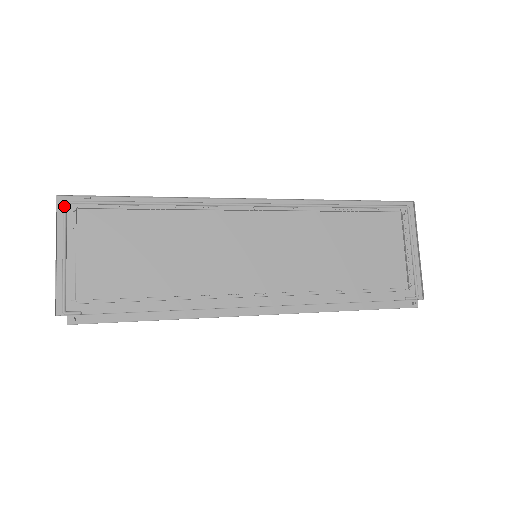
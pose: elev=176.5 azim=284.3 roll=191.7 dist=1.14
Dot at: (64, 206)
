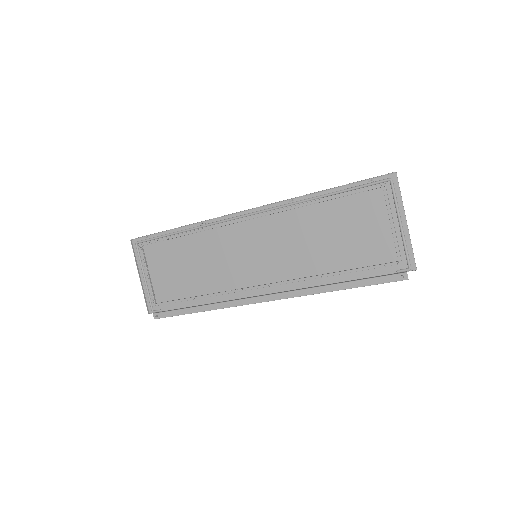
Dot at: (136, 246)
